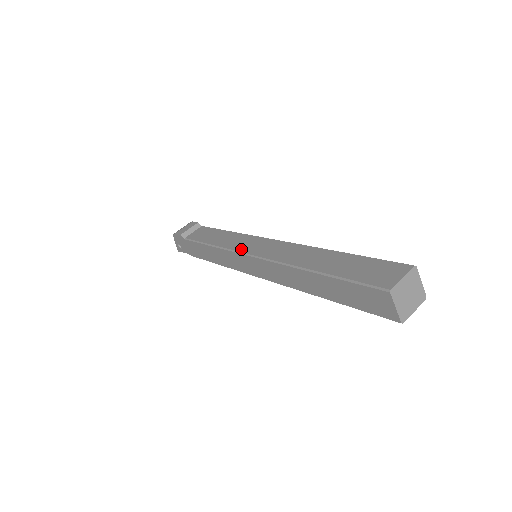
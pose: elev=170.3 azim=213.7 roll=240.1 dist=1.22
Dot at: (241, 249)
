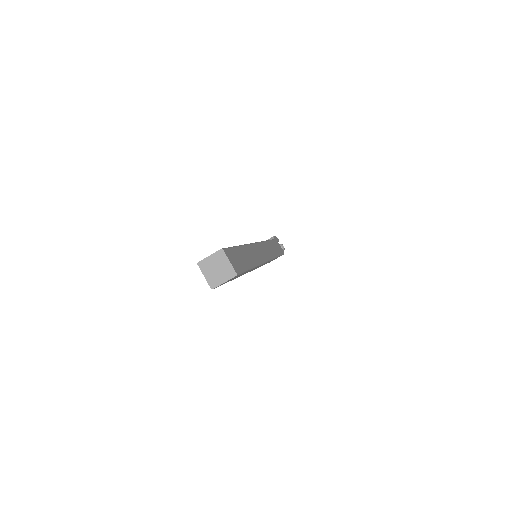
Dot at: occluded
